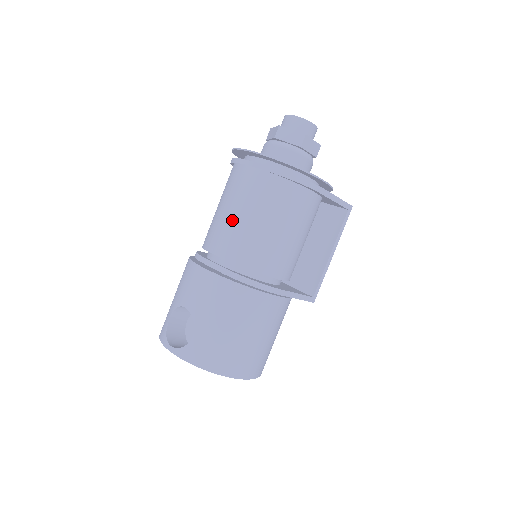
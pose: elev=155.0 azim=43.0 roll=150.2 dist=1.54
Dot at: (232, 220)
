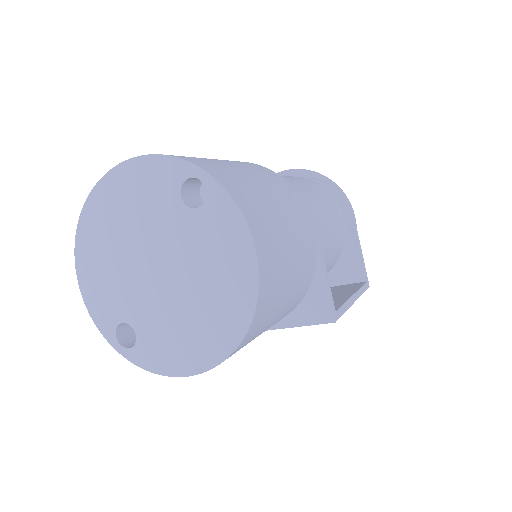
Dot at: occluded
